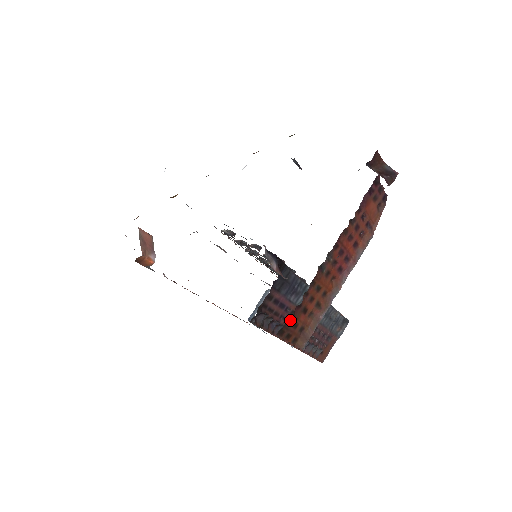
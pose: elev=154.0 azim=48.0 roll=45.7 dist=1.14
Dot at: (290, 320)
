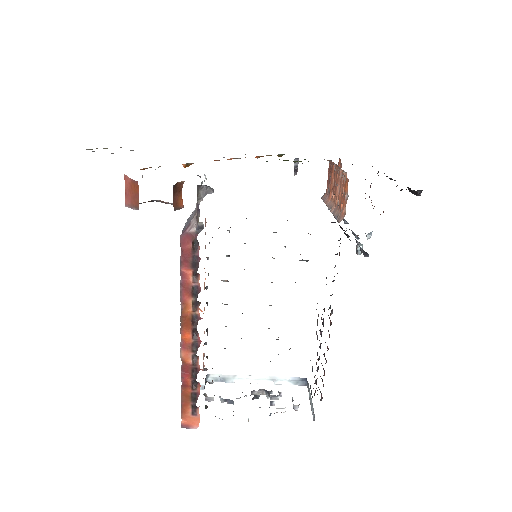
Dot at: occluded
